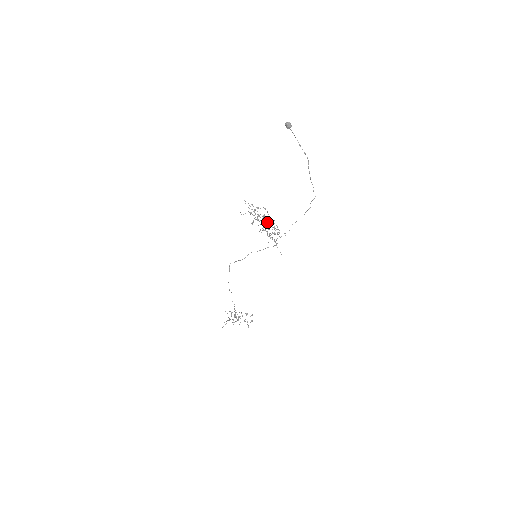
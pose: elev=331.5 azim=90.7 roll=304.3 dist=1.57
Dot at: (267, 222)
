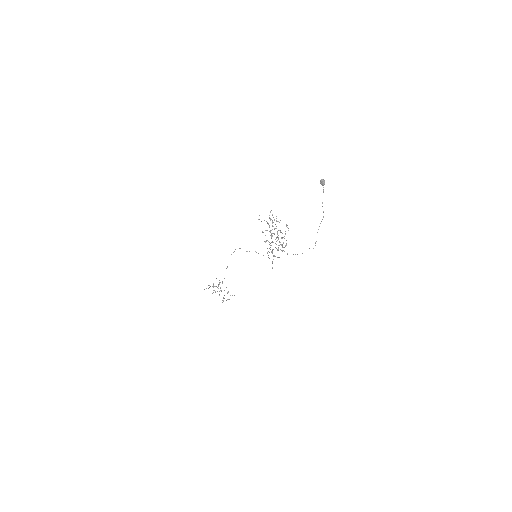
Dot at: occluded
